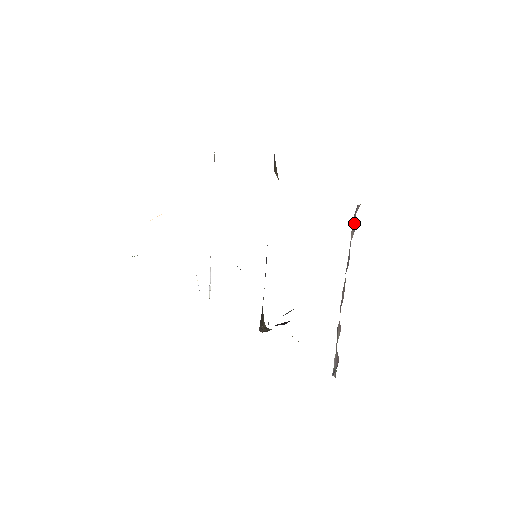
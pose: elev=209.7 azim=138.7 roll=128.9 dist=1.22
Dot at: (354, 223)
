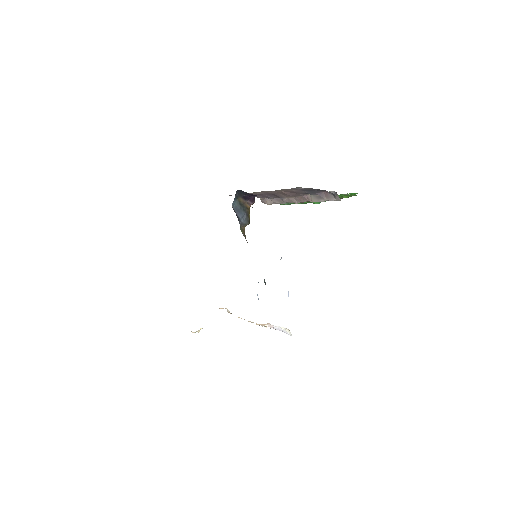
Dot at: (265, 200)
